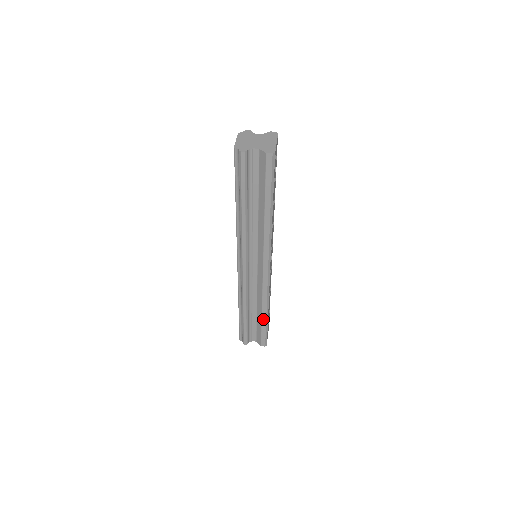
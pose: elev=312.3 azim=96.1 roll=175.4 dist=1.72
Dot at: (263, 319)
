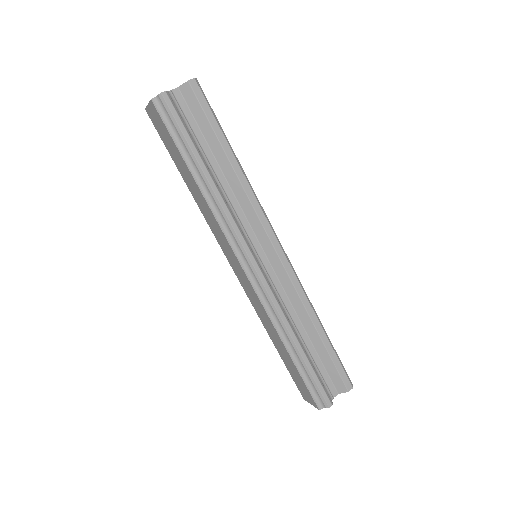
Dot at: (322, 338)
